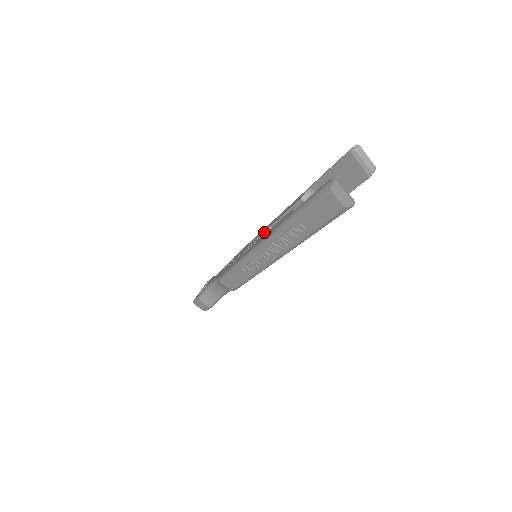
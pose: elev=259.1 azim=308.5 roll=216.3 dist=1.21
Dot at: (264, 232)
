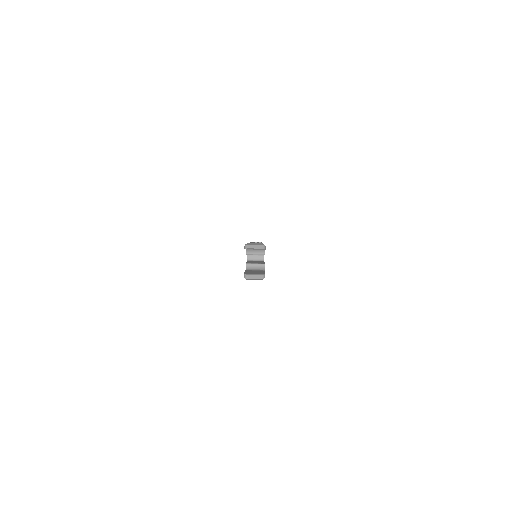
Dot at: (247, 256)
